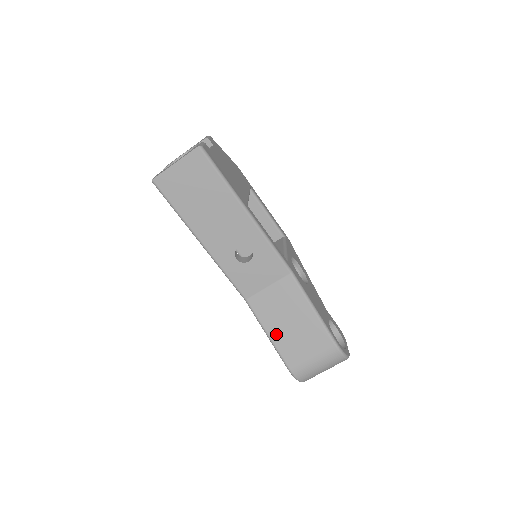
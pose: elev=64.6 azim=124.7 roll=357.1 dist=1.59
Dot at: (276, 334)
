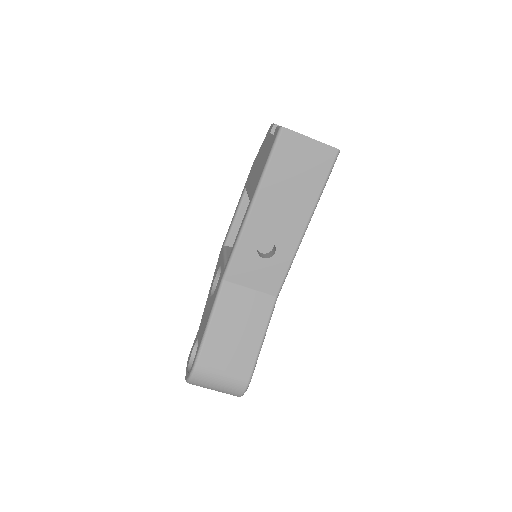
Dot at: (217, 328)
